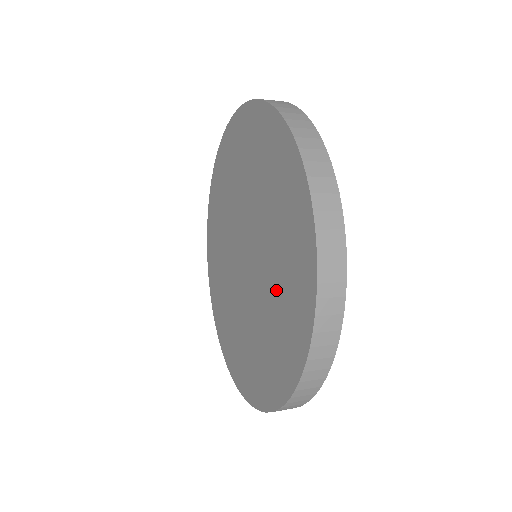
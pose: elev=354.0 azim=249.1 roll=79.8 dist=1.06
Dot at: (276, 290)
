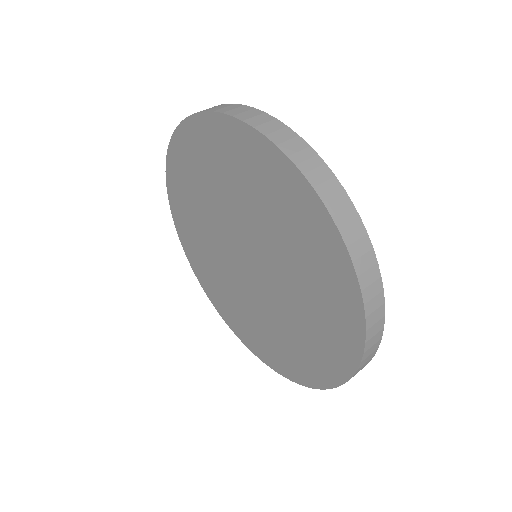
Dot at: (293, 330)
